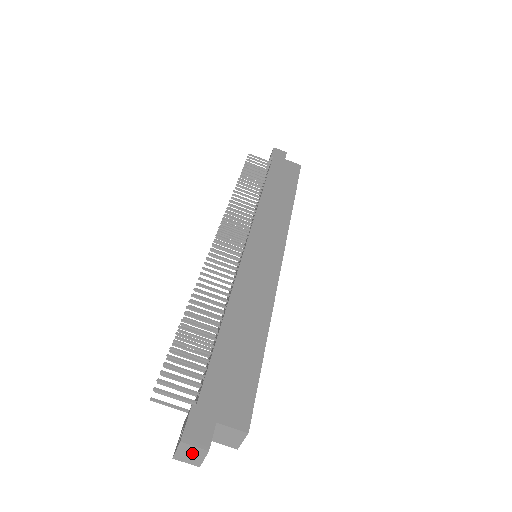
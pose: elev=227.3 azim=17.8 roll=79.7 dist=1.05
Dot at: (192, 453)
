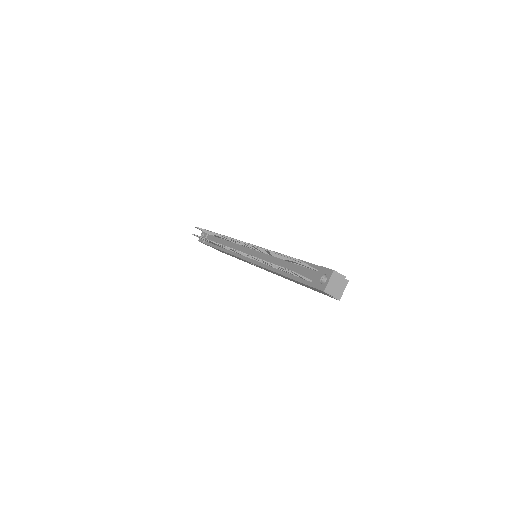
Dot at: (336, 282)
